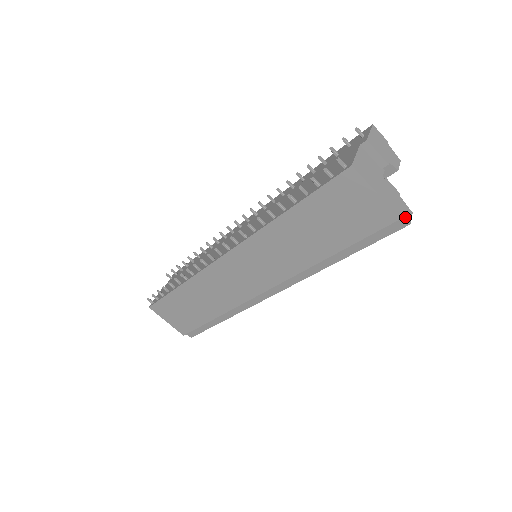
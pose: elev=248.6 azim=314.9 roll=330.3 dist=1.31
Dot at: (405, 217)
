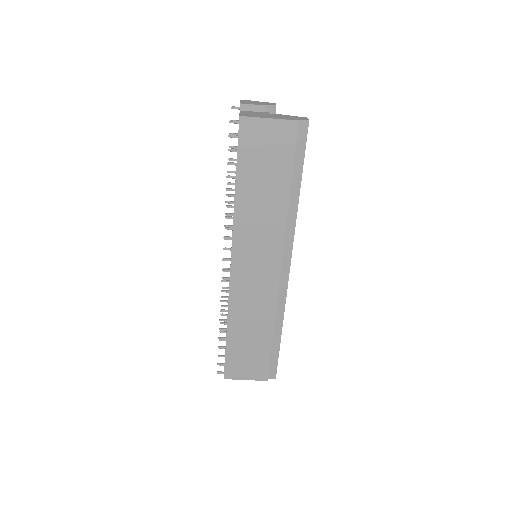
Dot at: (302, 120)
